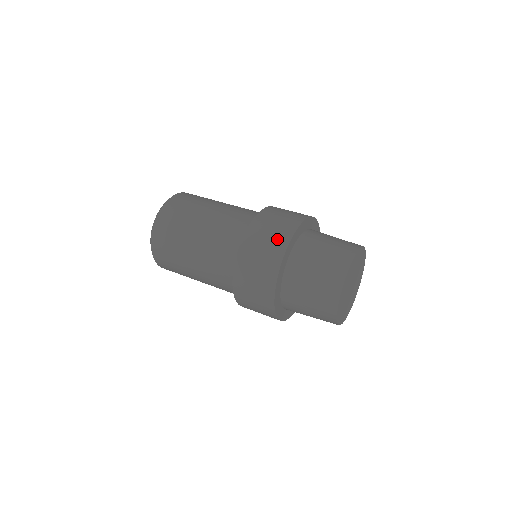
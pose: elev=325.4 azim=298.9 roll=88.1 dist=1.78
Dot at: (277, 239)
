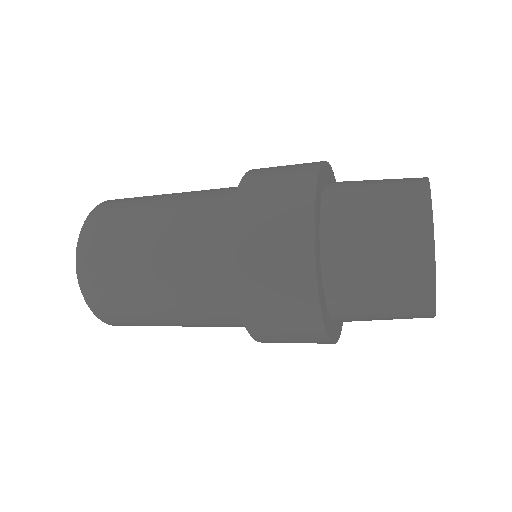
Dot at: (304, 163)
